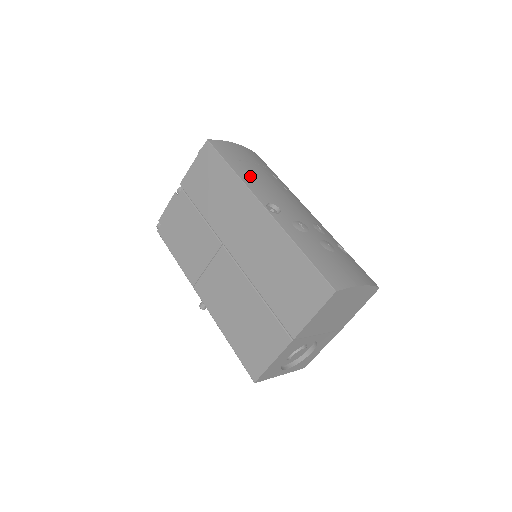
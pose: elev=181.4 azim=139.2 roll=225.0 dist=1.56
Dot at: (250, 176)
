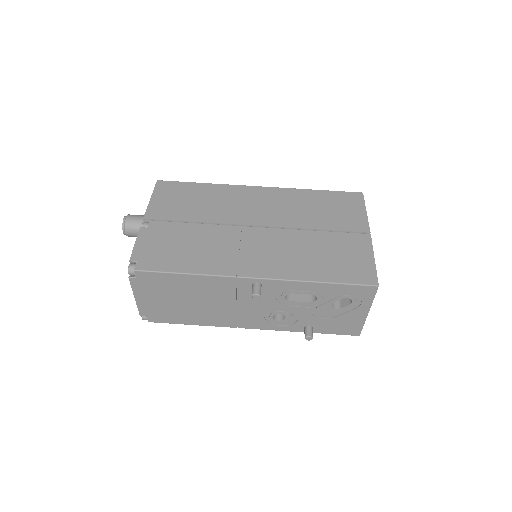
Dot at: occluded
